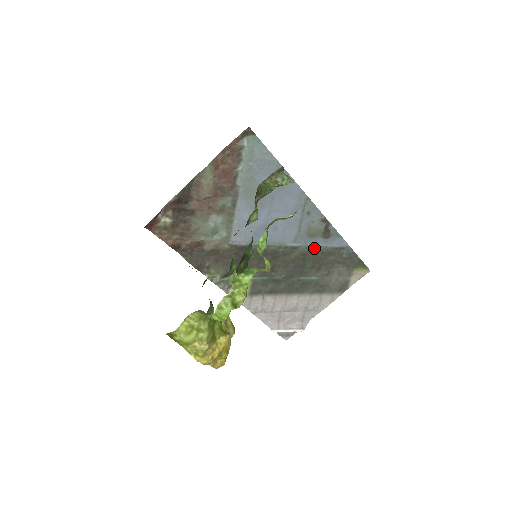
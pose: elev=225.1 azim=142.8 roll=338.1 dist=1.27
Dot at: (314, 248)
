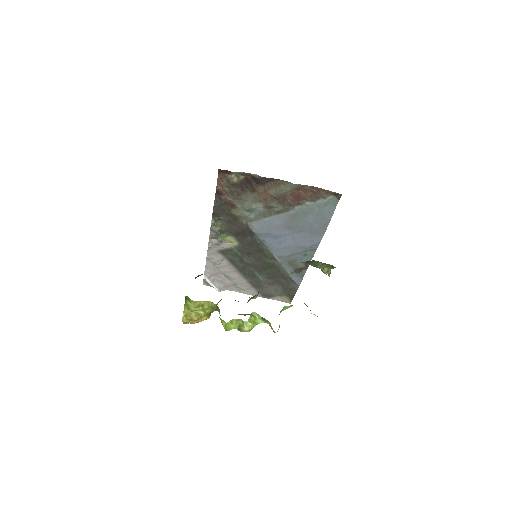
Dot at: (283, 269)
